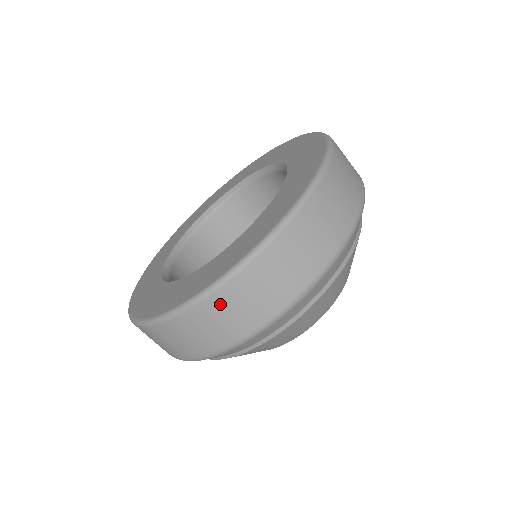
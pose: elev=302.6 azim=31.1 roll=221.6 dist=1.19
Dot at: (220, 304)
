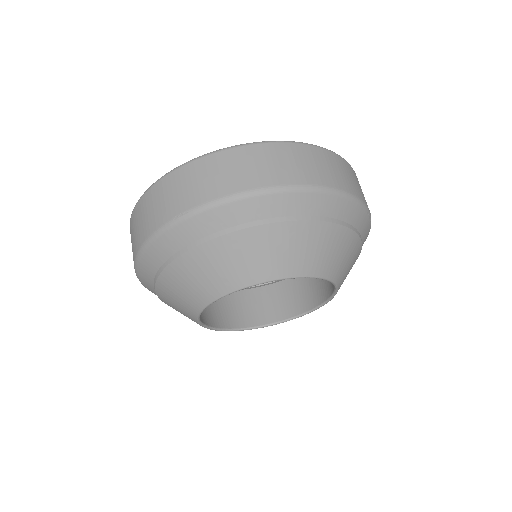
Dot at: (173, 182)
